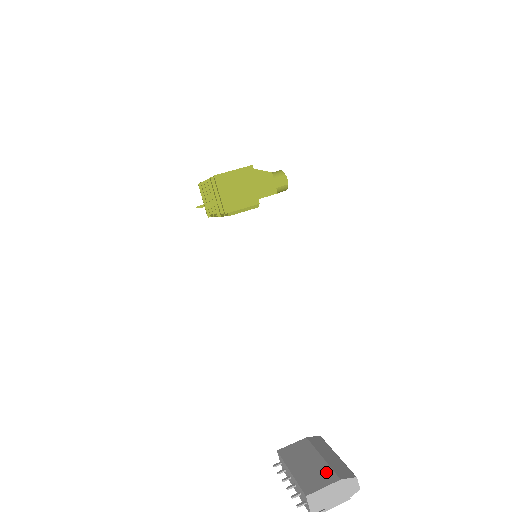
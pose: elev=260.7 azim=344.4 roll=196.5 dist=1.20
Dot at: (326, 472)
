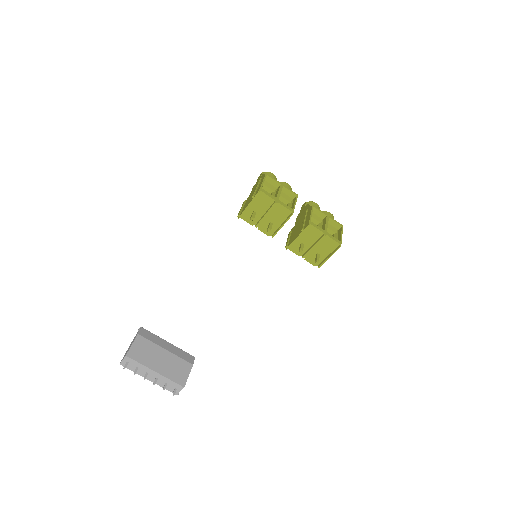
Dot at: (180, 363)
